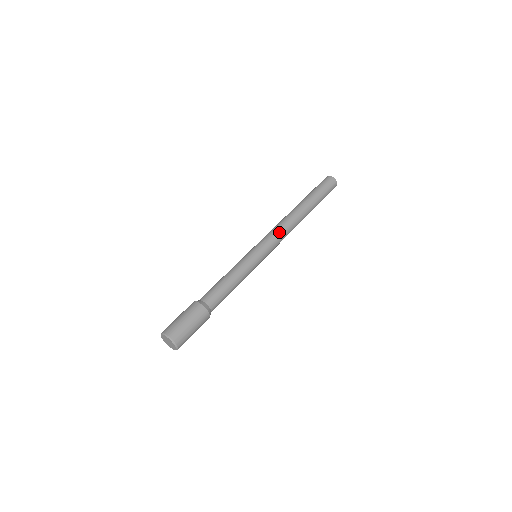
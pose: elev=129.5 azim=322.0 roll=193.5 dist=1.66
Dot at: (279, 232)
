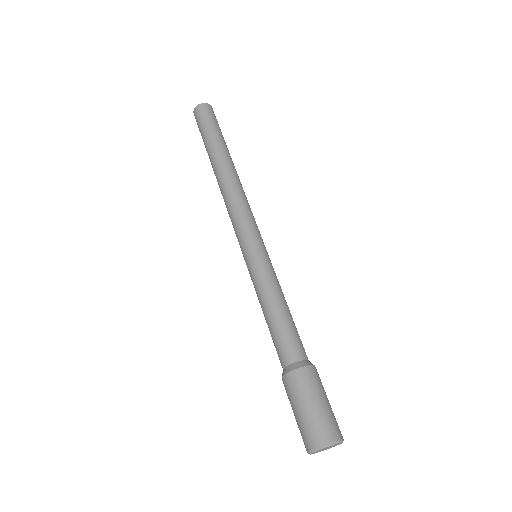
Dot at: (249, 208)
